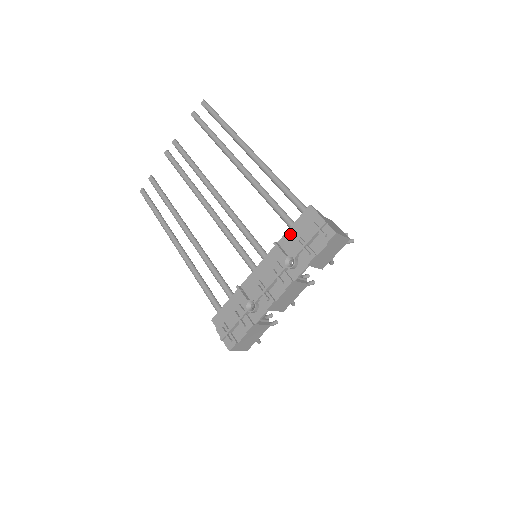
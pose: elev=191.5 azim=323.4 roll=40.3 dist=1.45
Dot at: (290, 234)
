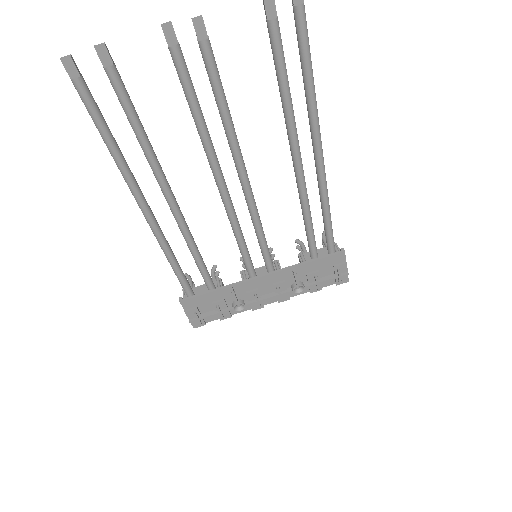
Dot at: (311, 266)
